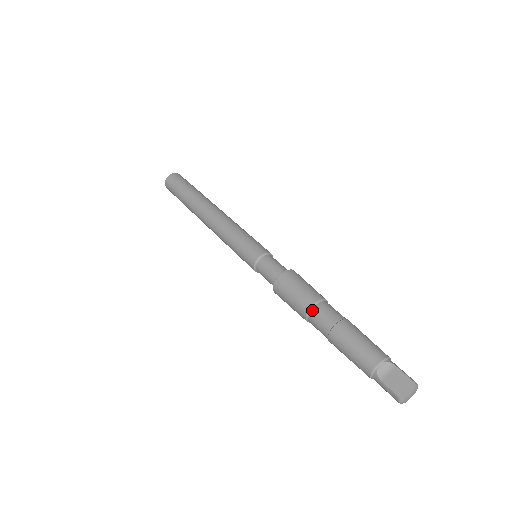
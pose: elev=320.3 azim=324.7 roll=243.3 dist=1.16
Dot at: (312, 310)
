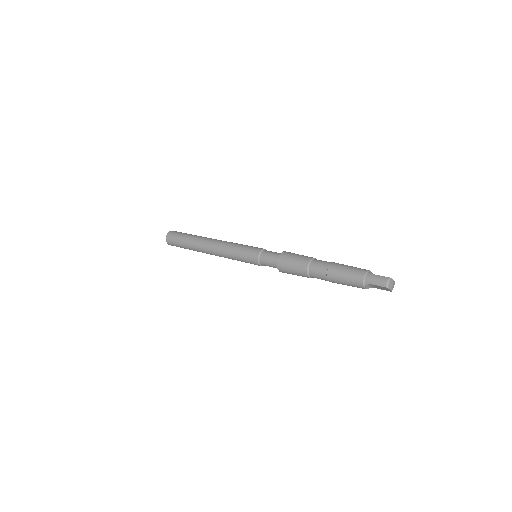
Dot at: (315, 259)
